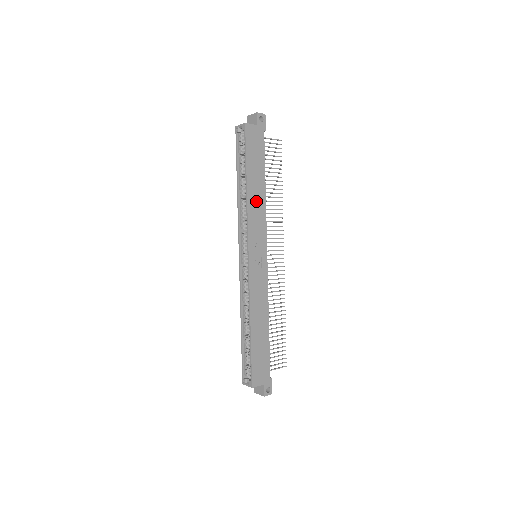
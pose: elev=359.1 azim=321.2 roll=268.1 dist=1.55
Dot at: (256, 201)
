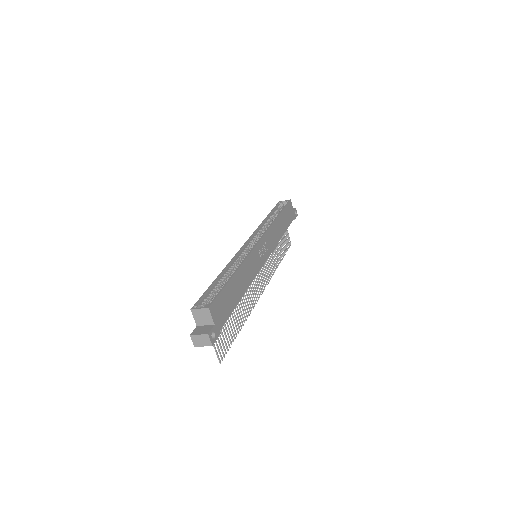
Dot at: (277, 230)
